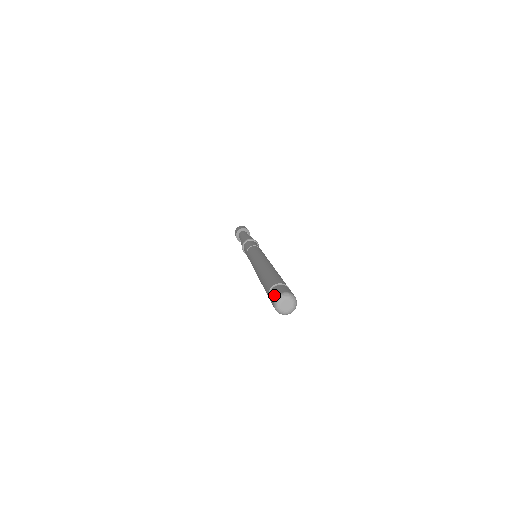
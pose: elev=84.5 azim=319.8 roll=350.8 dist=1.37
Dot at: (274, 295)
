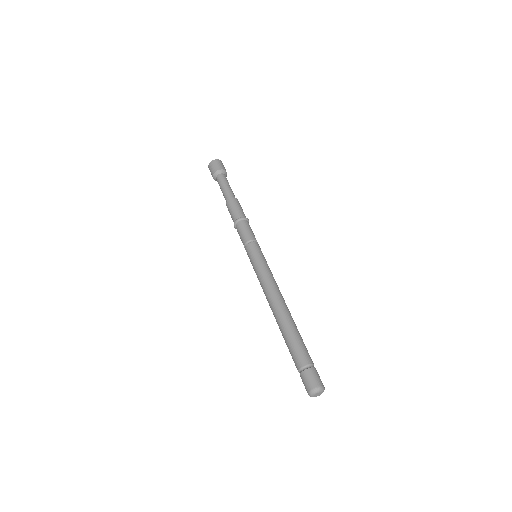
Dot at: (313, 383)
